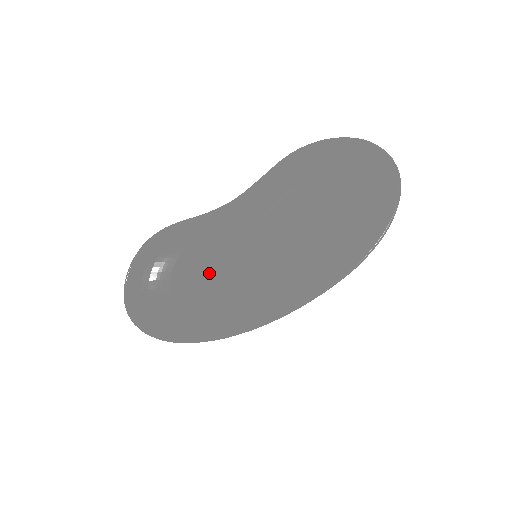
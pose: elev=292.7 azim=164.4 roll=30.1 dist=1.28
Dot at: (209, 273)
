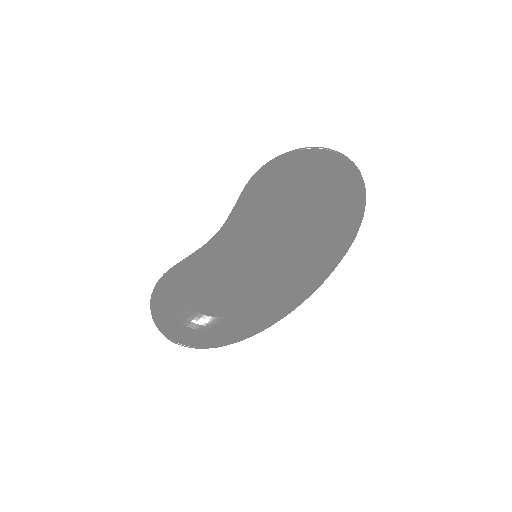
Dot at: (217, 280)
